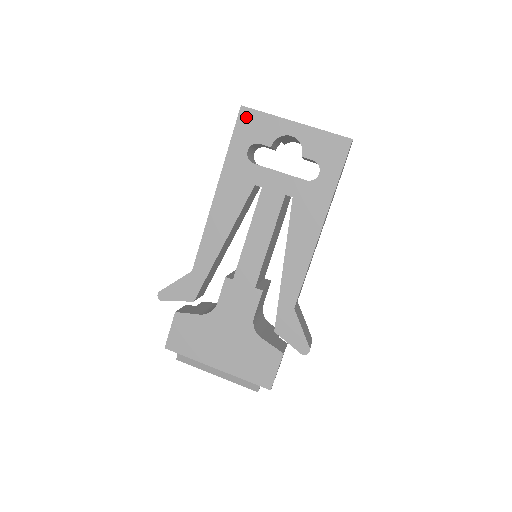
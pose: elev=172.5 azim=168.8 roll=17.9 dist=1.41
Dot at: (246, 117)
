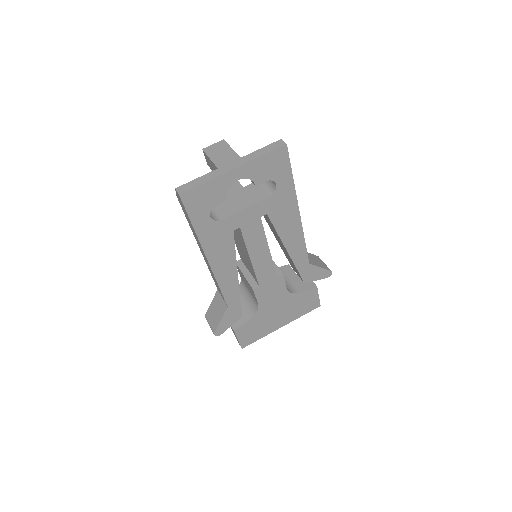
Dot at: (190, 198)
